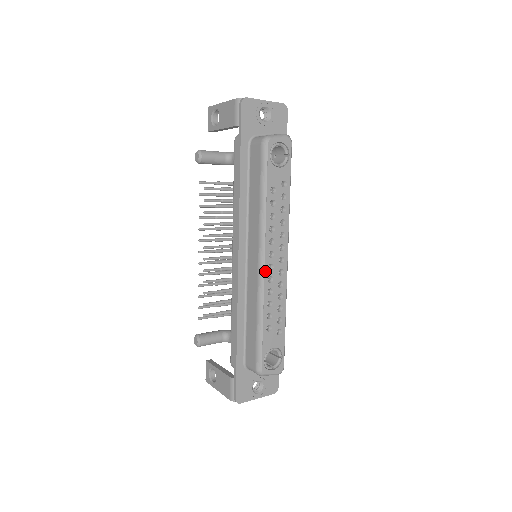
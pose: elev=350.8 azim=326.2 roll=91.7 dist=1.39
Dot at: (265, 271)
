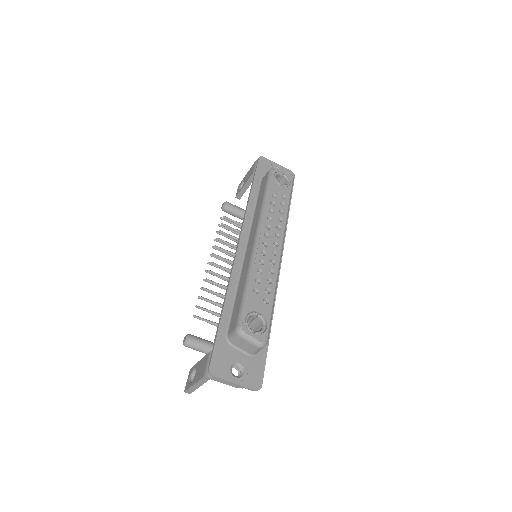
Dot at: (259, 244)
